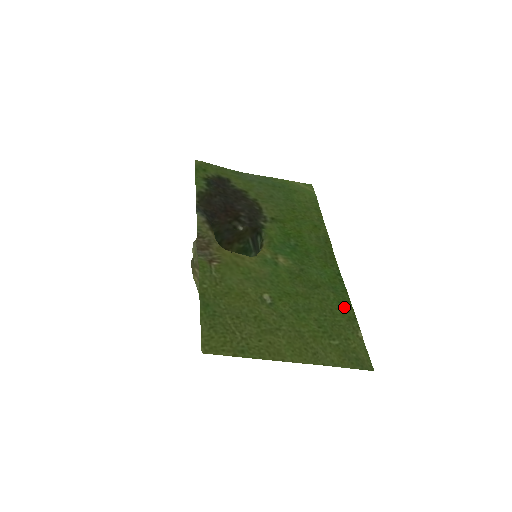
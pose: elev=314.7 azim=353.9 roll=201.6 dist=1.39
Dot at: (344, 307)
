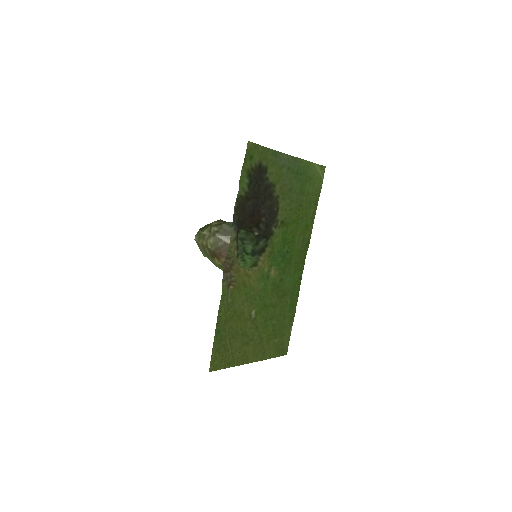
Dot at: (292, 310)
